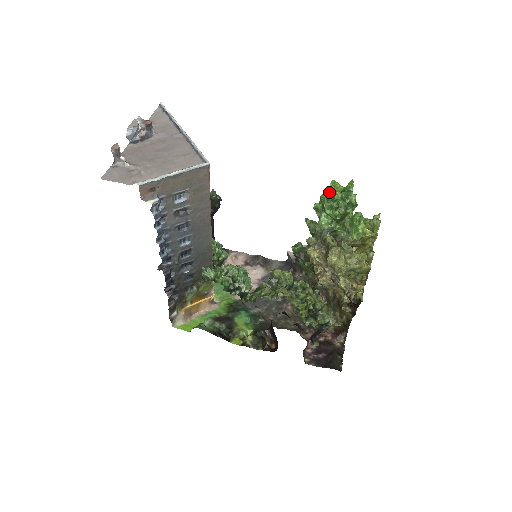
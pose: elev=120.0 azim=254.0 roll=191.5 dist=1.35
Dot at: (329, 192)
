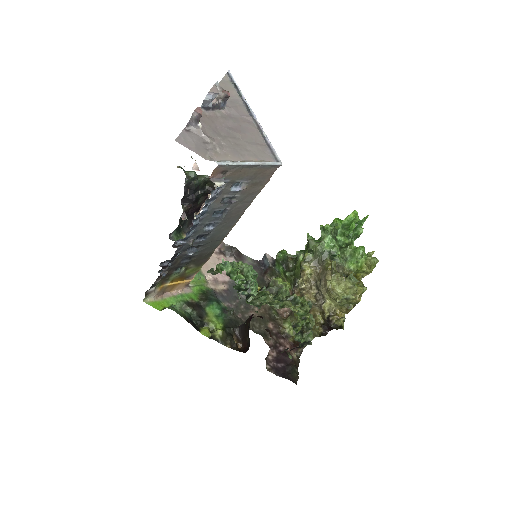
Dot at: (348, 220)
